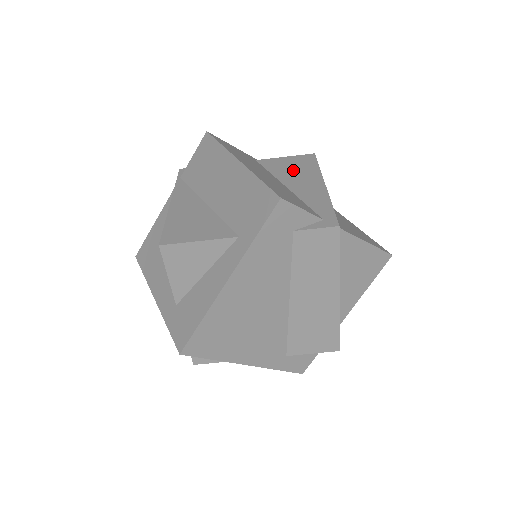
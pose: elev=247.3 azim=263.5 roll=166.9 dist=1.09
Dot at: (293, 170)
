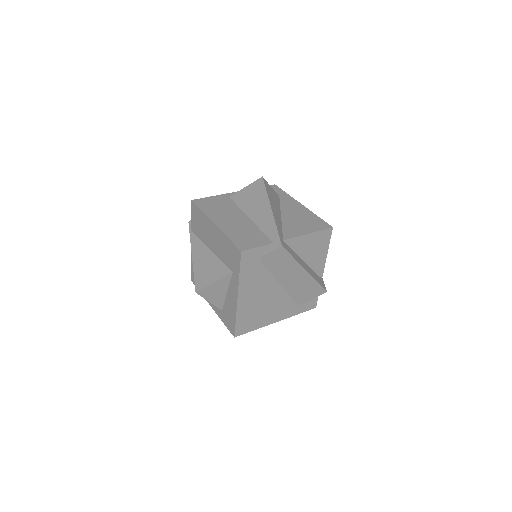
Dot at: (252, 200)
